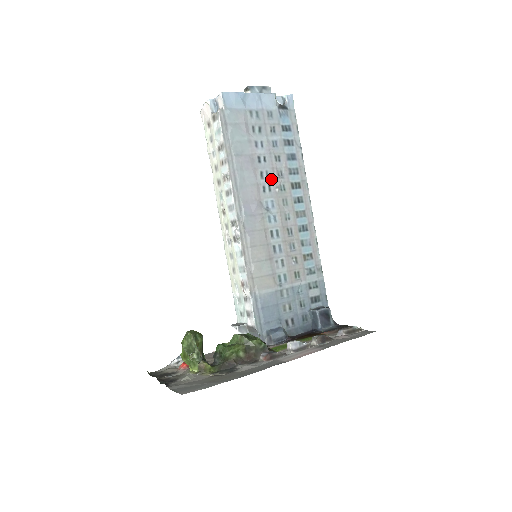
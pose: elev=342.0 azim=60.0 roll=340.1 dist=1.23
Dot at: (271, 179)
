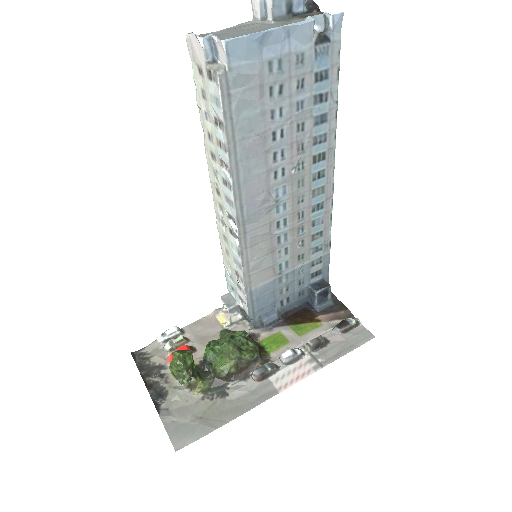
Dot at: (287, 159)
